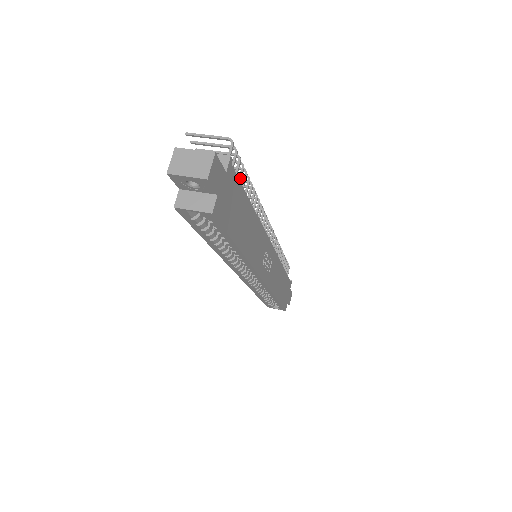
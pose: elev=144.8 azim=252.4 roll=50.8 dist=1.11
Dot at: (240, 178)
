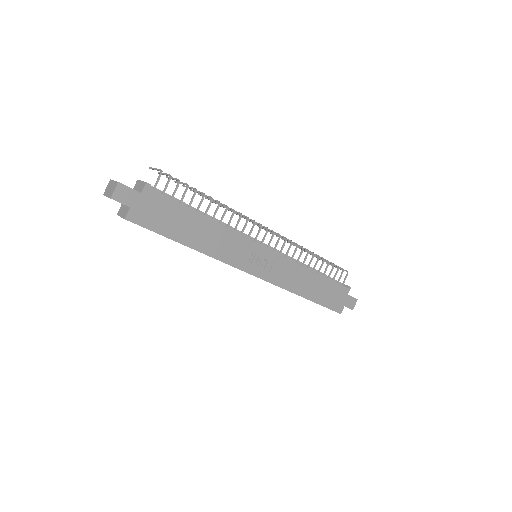
Dot at: (183, 196)
